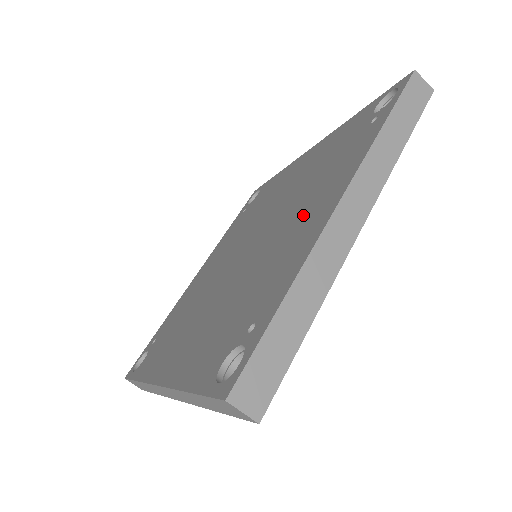
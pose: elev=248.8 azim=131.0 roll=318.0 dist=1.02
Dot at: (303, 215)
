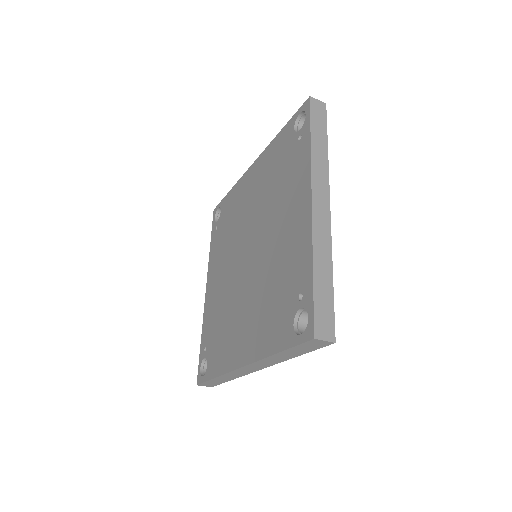
Dot at: (286, 217)
